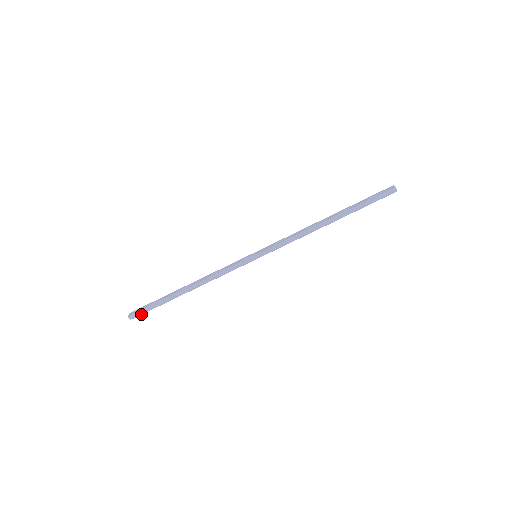
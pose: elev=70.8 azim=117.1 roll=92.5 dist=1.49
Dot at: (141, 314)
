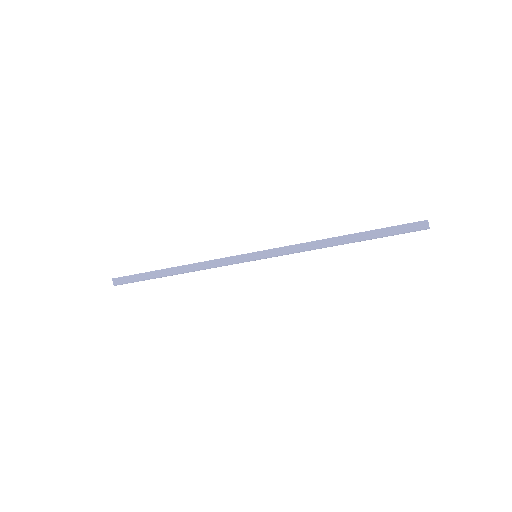
Dot at: (127, 283)
